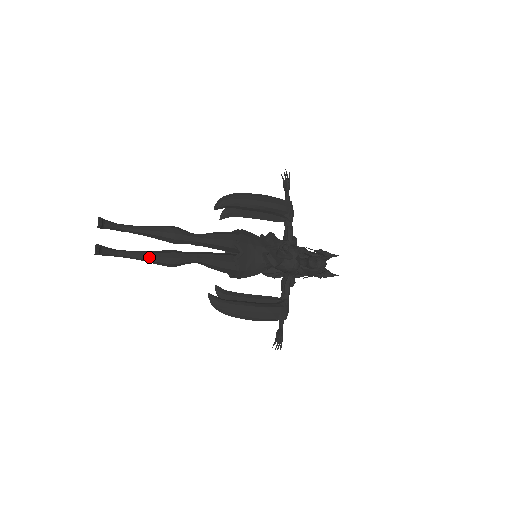
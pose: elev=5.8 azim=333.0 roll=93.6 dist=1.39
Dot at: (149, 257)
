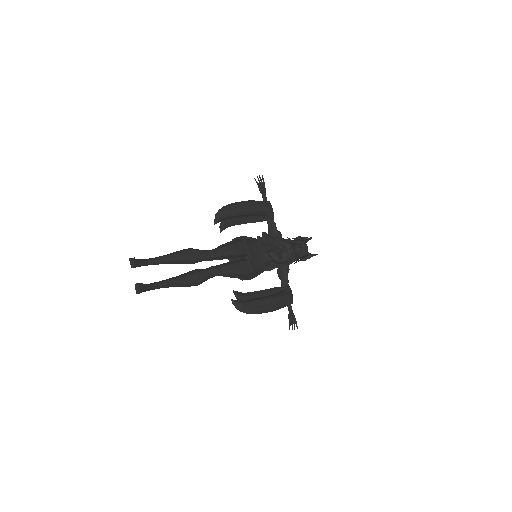
Dot at: (179, 282)
